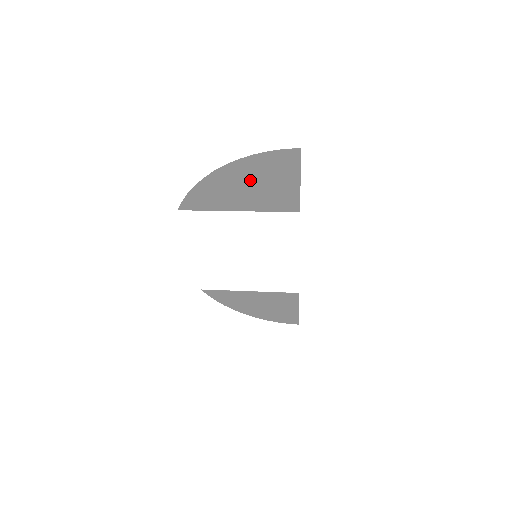
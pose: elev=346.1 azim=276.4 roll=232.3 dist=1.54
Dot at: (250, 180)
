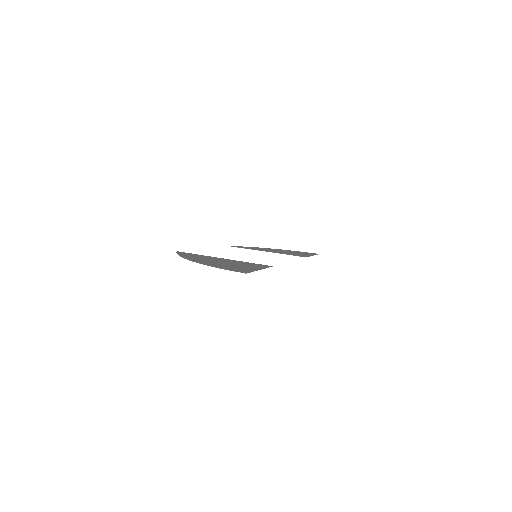
Dot at: (219, 263)
